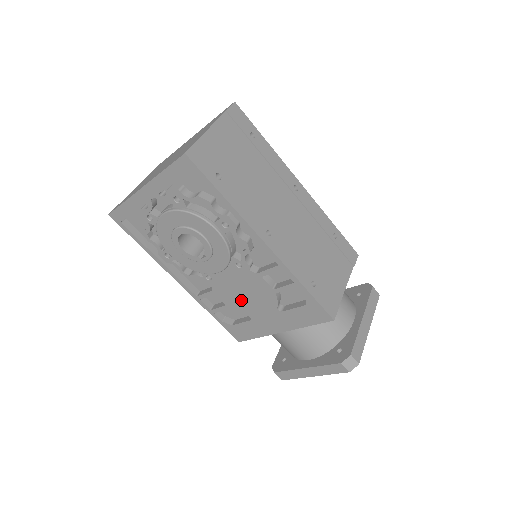
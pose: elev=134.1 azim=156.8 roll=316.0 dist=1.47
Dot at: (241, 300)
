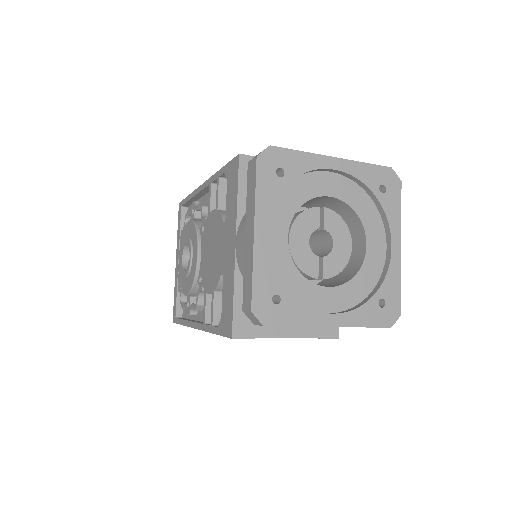
Dot at: (213, 264)
